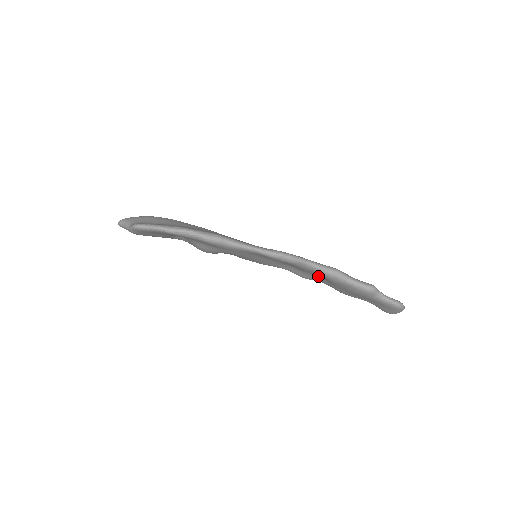
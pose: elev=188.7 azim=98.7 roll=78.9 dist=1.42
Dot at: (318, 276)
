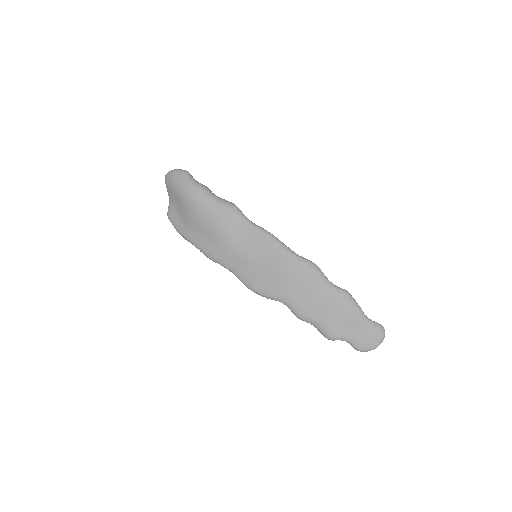
Dot at: occluded
